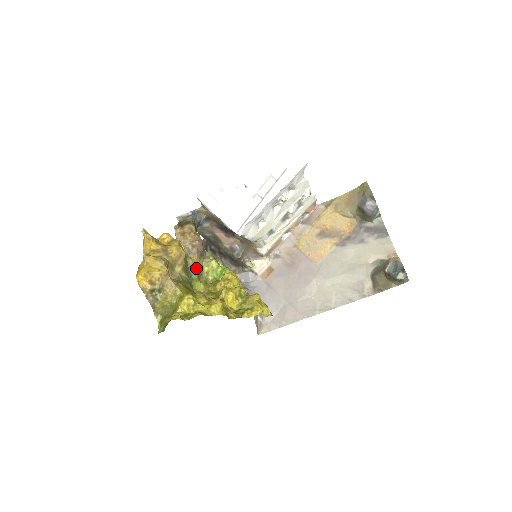
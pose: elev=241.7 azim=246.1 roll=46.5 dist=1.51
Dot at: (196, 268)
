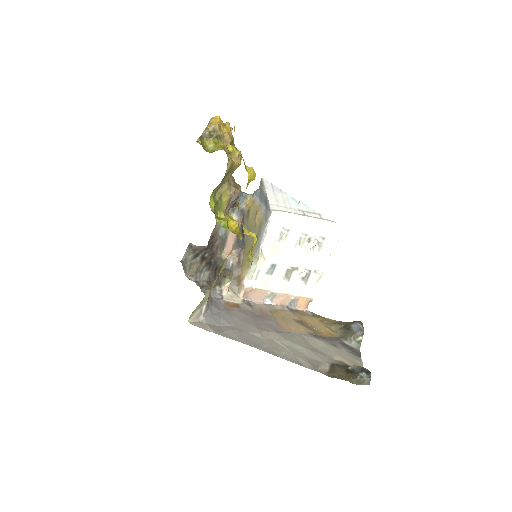
Dot at: (221, 198)
